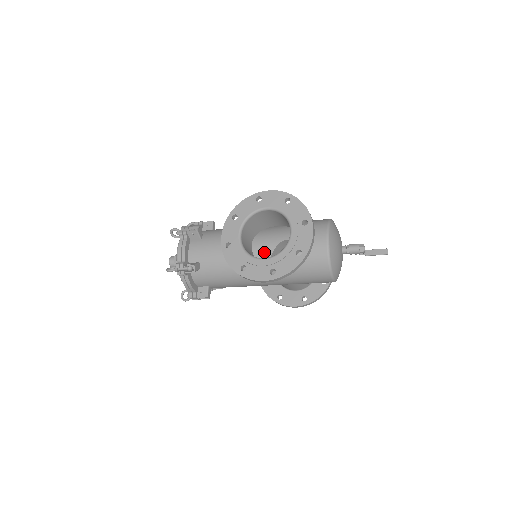
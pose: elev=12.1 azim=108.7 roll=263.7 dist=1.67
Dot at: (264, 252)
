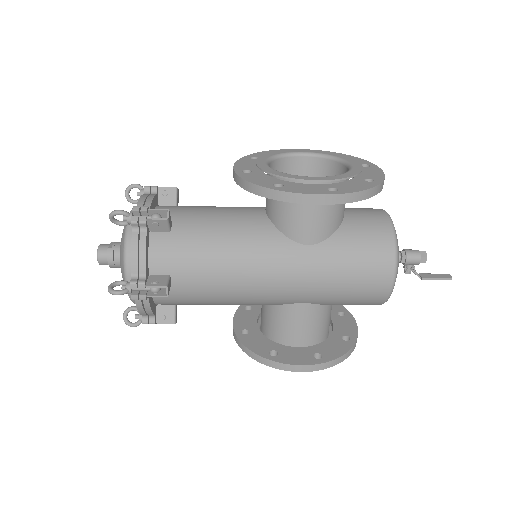
Dot at: occluded
